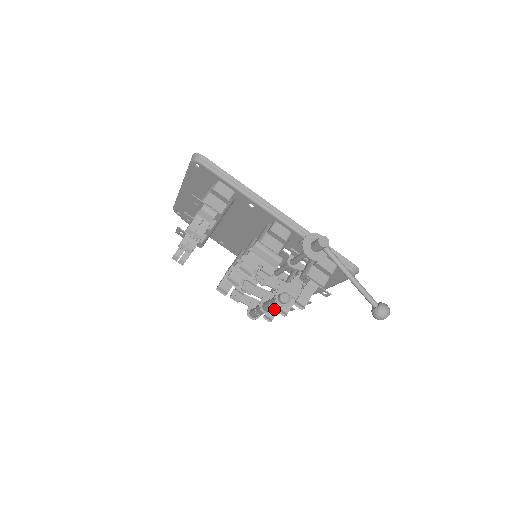
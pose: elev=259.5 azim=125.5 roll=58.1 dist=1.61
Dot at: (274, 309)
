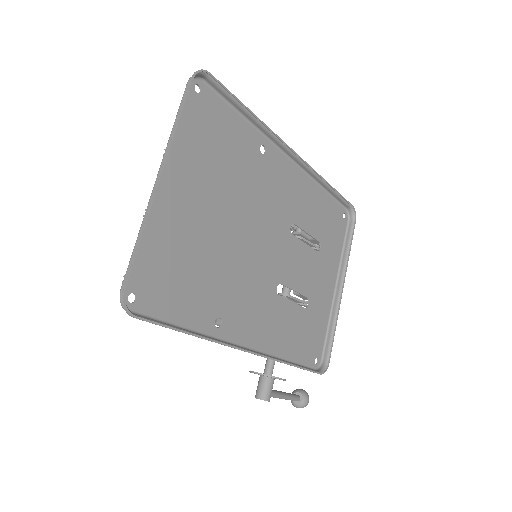
Dot at: occluded
